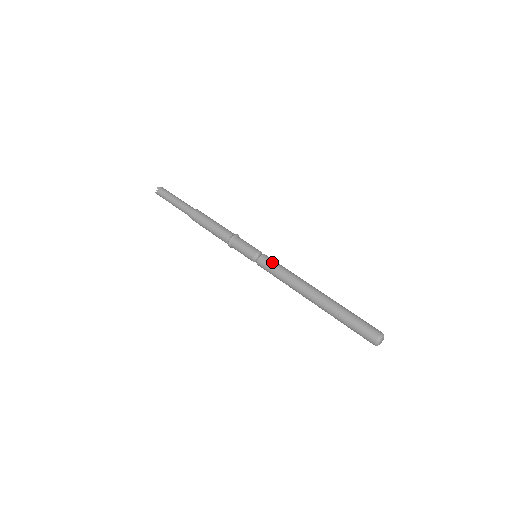
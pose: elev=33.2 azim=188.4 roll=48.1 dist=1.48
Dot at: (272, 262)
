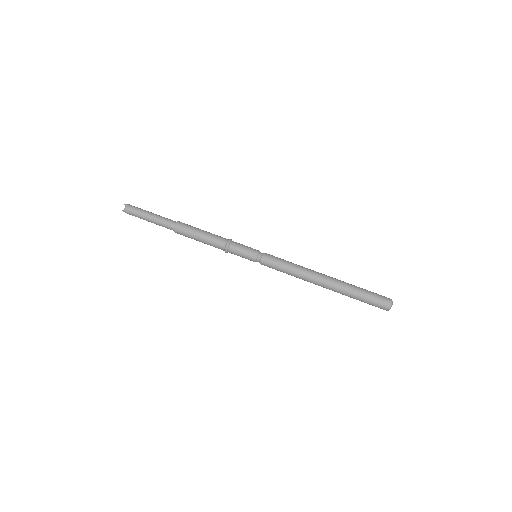
Dot at: (276, 258)
